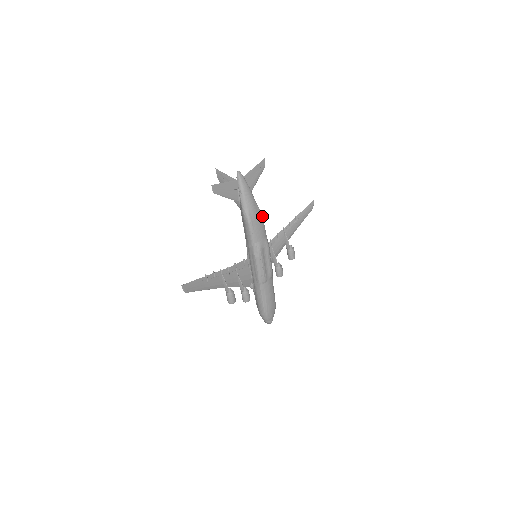
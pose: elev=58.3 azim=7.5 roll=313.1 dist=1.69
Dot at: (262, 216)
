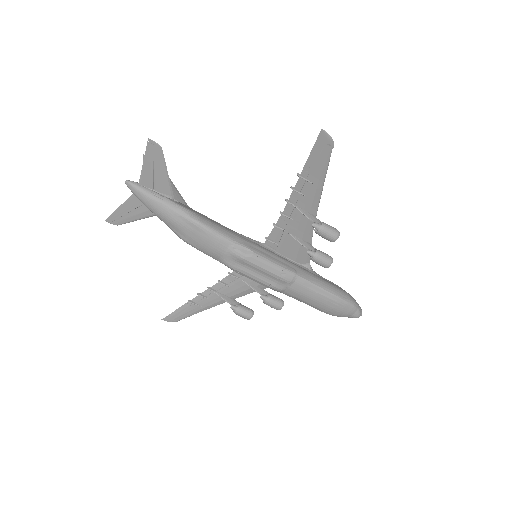
Dot at: (200, 224)
